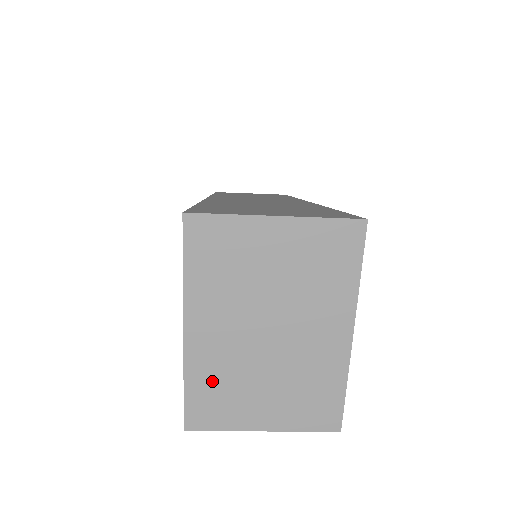
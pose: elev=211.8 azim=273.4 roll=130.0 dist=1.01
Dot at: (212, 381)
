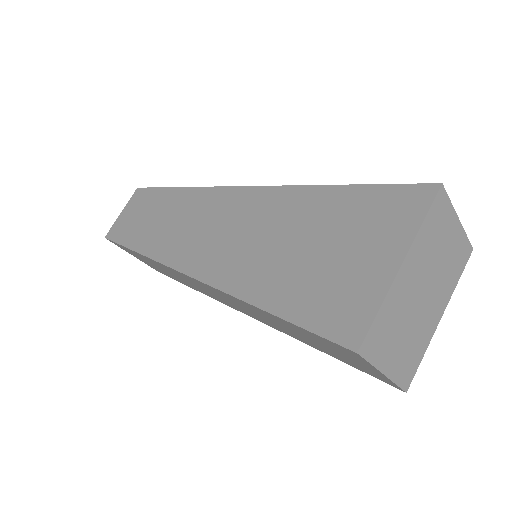
Dot at: (390, 316)
